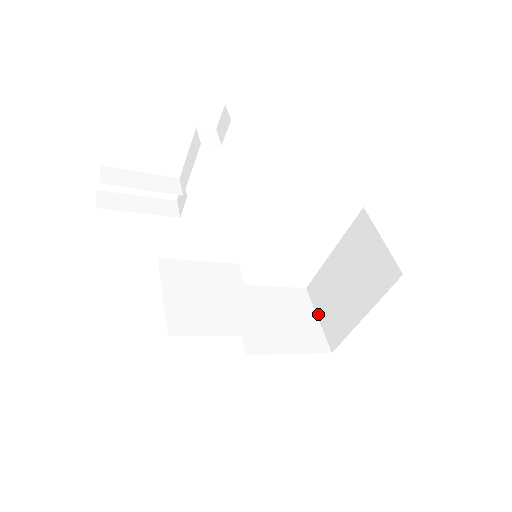
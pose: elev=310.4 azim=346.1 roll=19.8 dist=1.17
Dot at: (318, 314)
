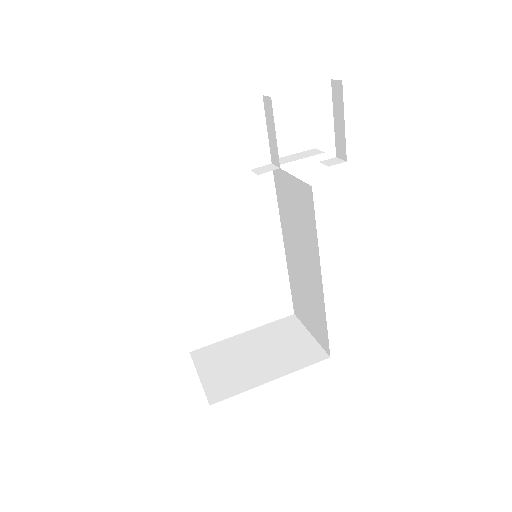
Dot at: (201, 373)
